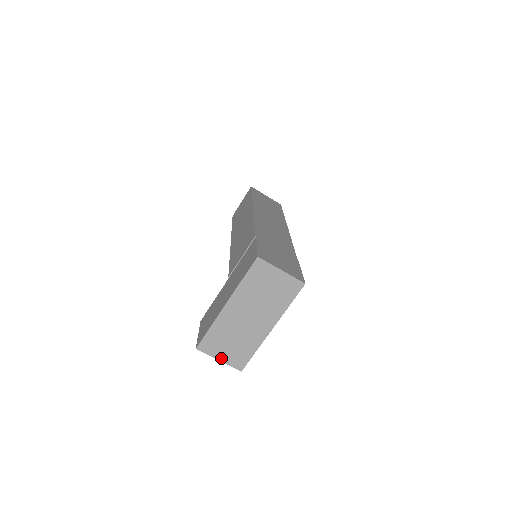
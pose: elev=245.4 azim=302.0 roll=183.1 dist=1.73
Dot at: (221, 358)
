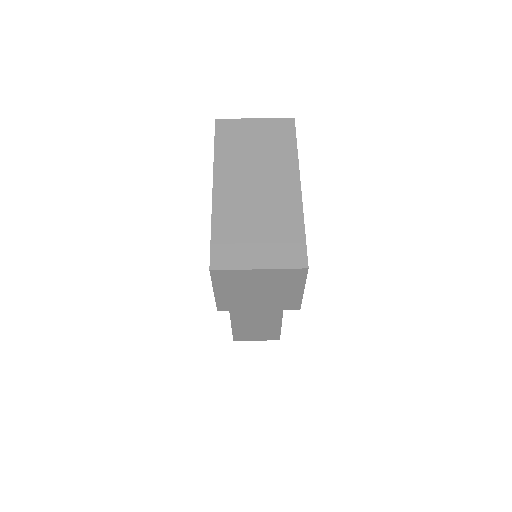
Dot at: (260, 264)
